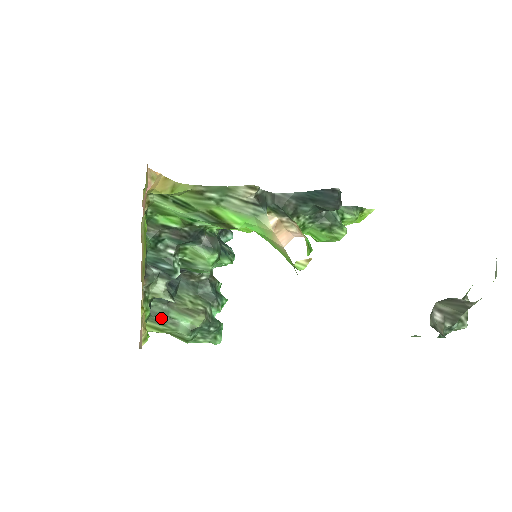
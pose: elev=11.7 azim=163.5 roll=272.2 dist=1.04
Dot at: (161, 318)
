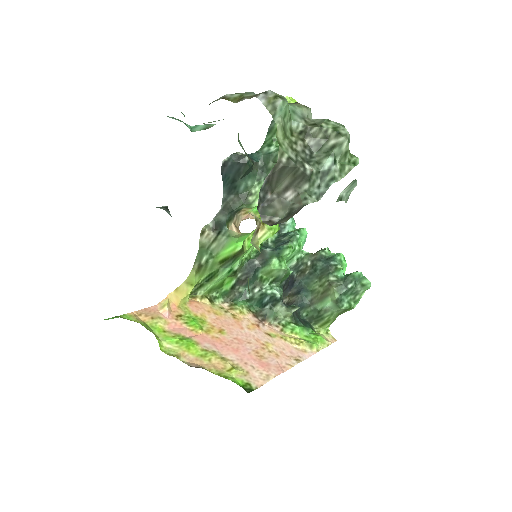
Dot at: (317, 316)
